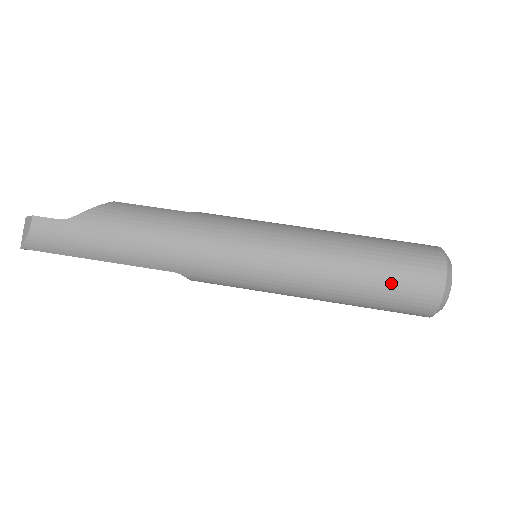
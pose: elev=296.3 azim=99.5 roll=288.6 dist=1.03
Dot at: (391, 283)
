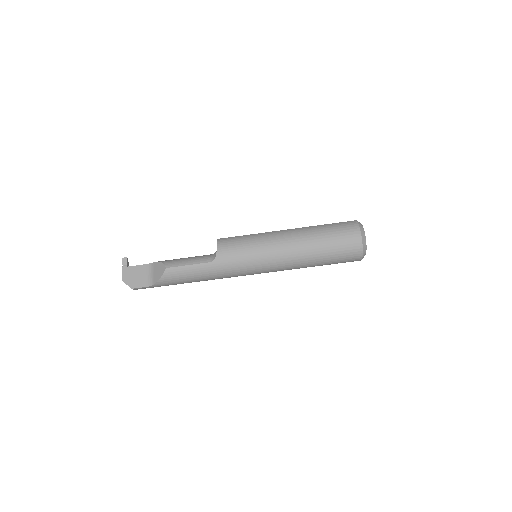
Dot at: occluded
